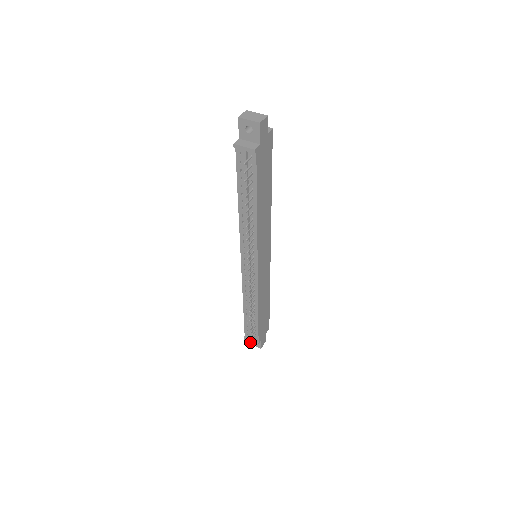
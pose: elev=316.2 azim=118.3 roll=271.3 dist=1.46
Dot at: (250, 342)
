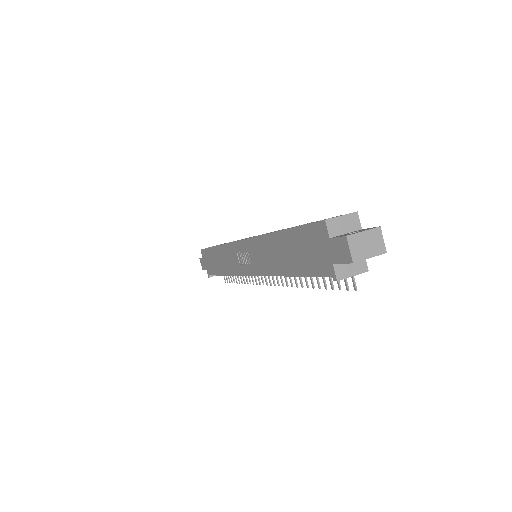
Dot at: (216, 275)
